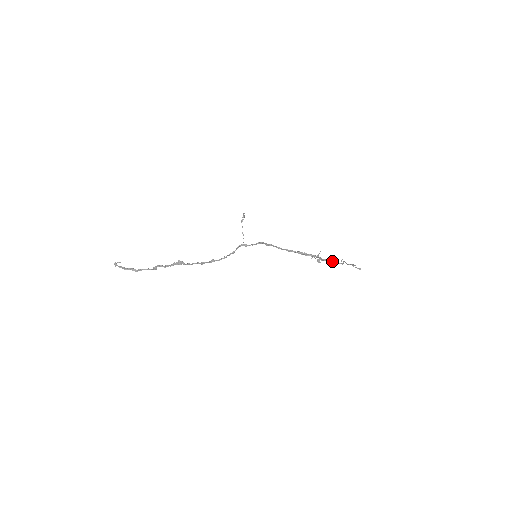
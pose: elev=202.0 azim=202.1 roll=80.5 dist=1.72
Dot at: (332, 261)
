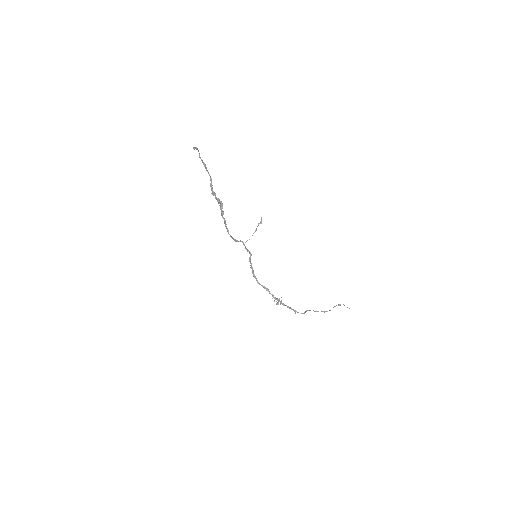
Dot at: occluded
